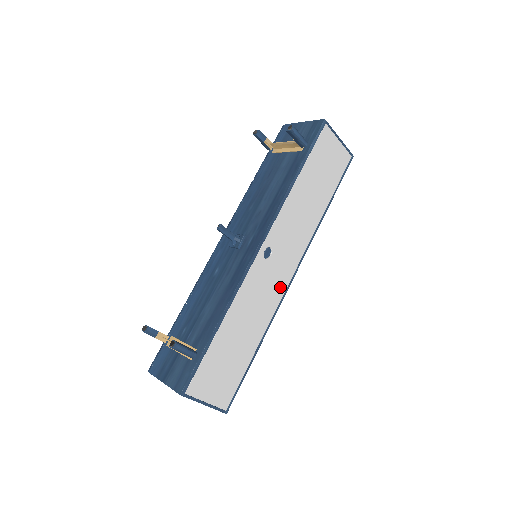
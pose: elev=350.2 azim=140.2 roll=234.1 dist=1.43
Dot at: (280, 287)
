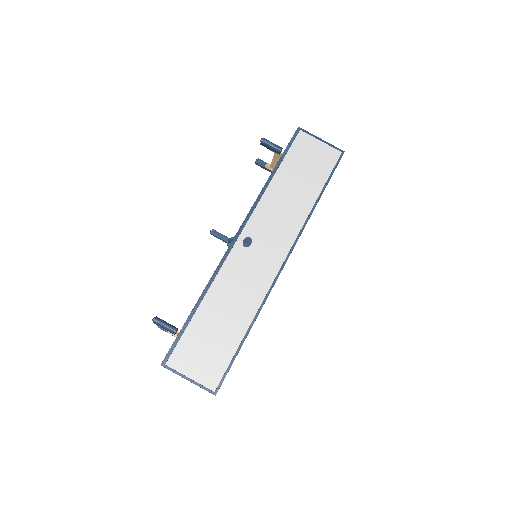
Dot at: (268, 274)
